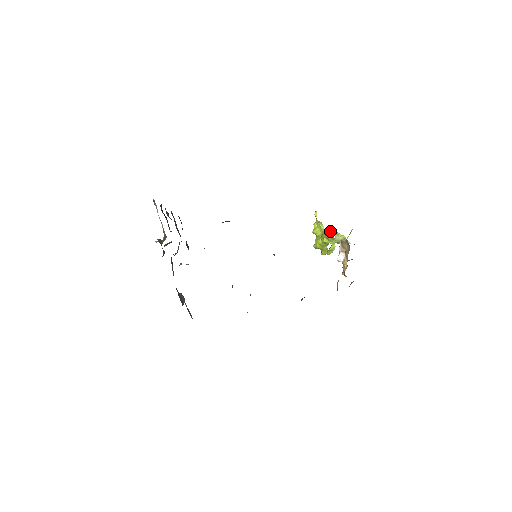
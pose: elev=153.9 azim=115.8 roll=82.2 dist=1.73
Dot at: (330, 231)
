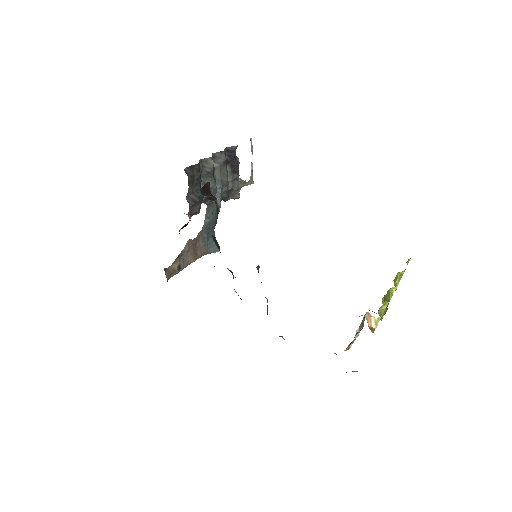
Dot at: (389, 294)
